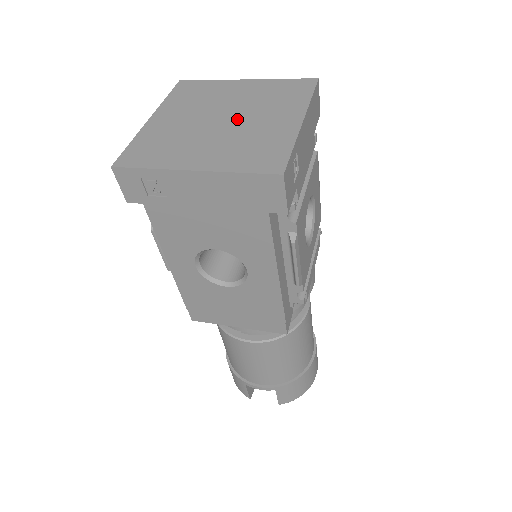
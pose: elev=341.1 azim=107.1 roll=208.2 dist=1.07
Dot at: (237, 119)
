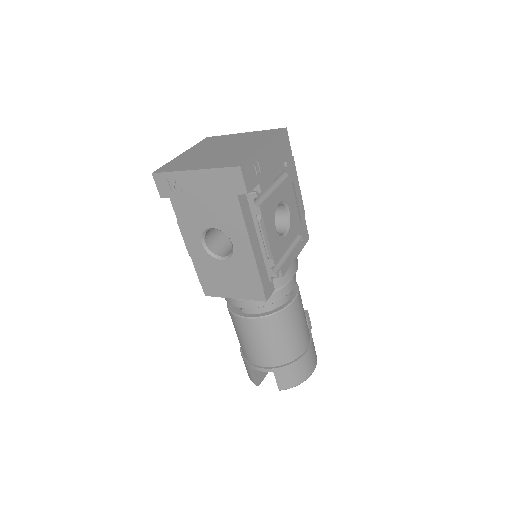
Dot at: (229, 149)
